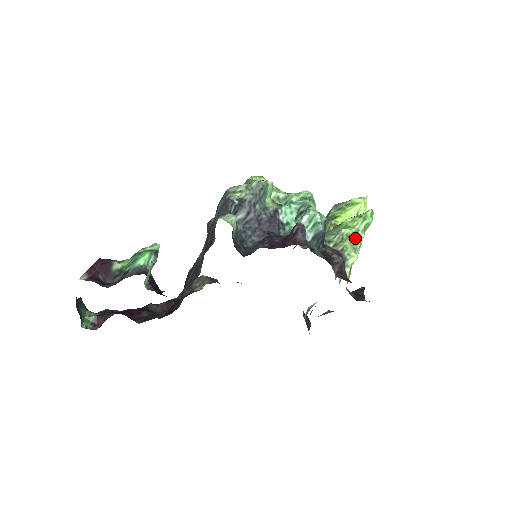
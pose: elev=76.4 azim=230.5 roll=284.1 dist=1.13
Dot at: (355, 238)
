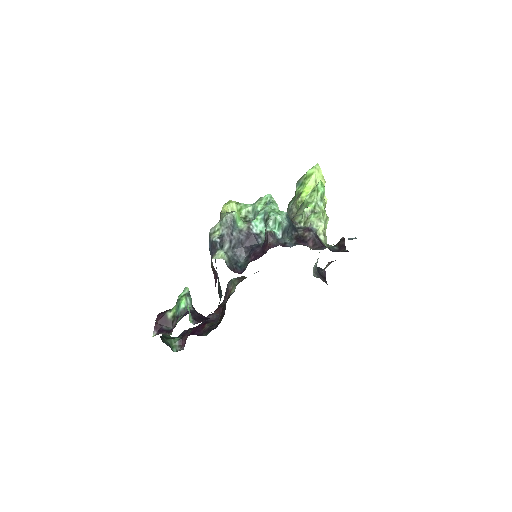
Dot at: (317, 210)
